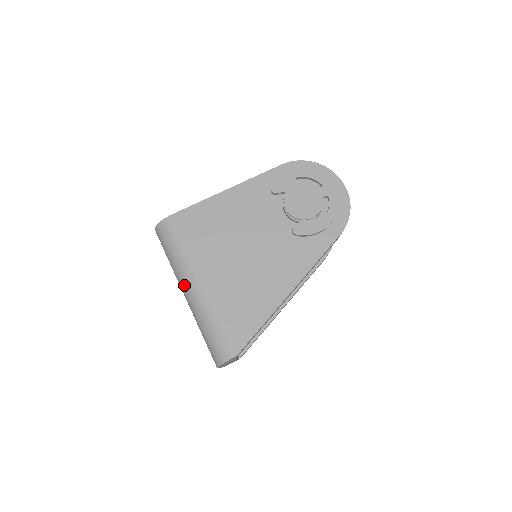
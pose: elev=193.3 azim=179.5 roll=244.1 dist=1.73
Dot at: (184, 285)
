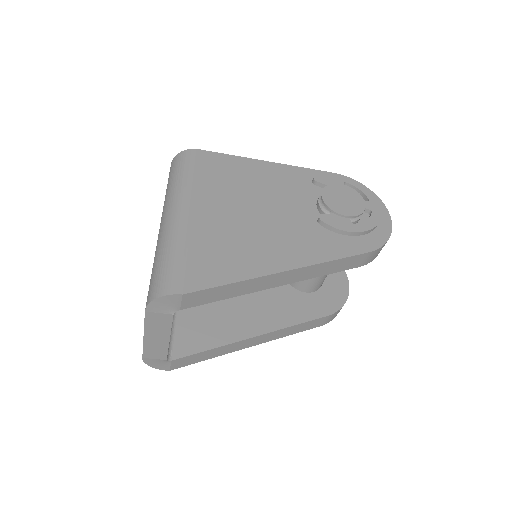
Dot at: (169, 209)
